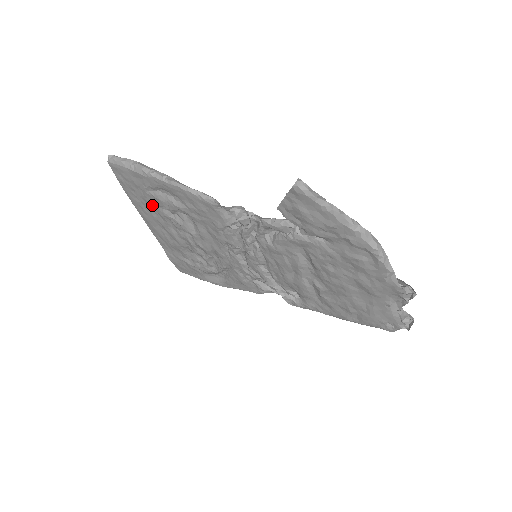
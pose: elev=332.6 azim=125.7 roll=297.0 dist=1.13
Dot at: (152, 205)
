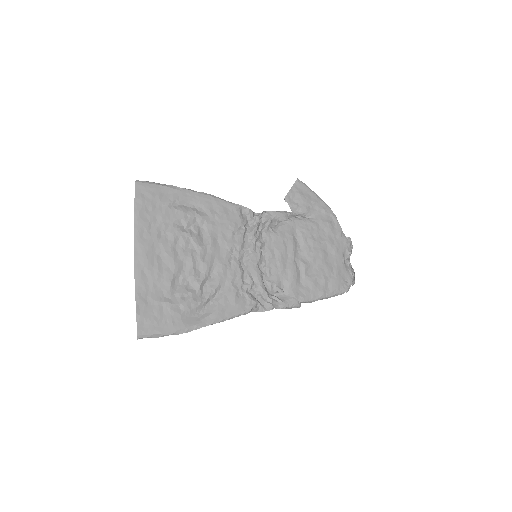
Dot at: (165, 222)
